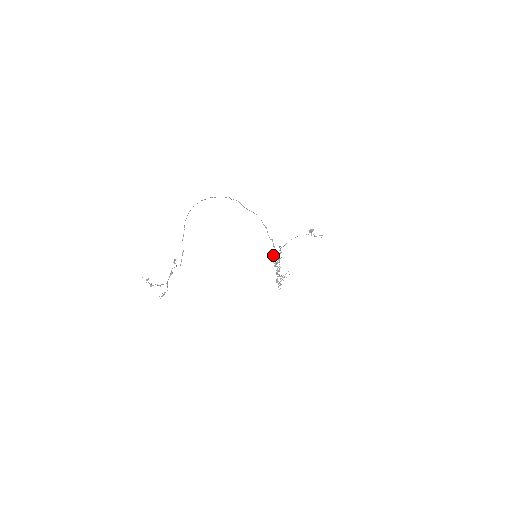
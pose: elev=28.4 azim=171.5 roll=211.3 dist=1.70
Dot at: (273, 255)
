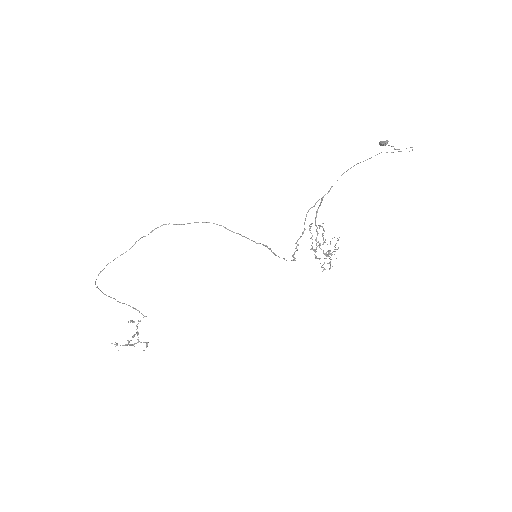
Dot at: occluded
